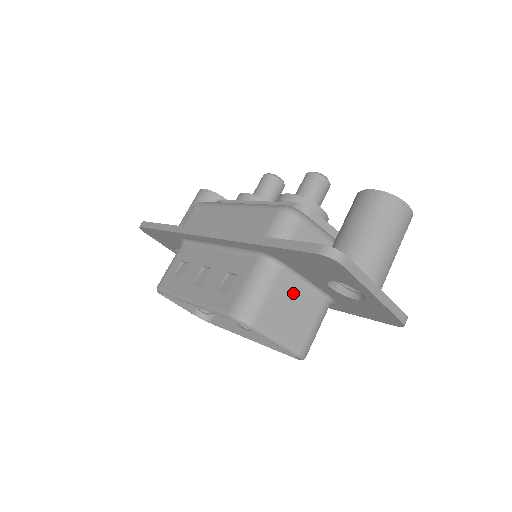
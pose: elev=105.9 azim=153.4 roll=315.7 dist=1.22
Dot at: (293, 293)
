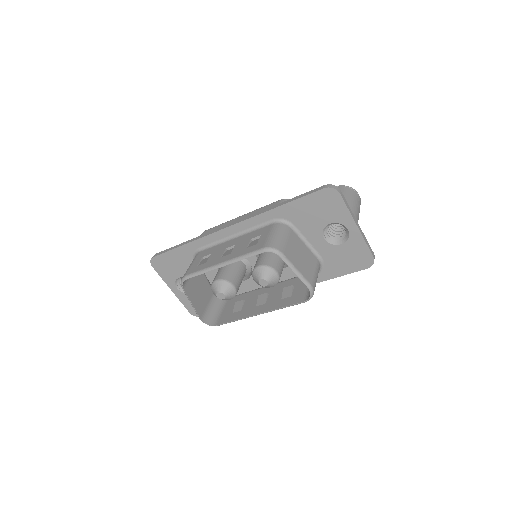
Dot at: (300, 246)
